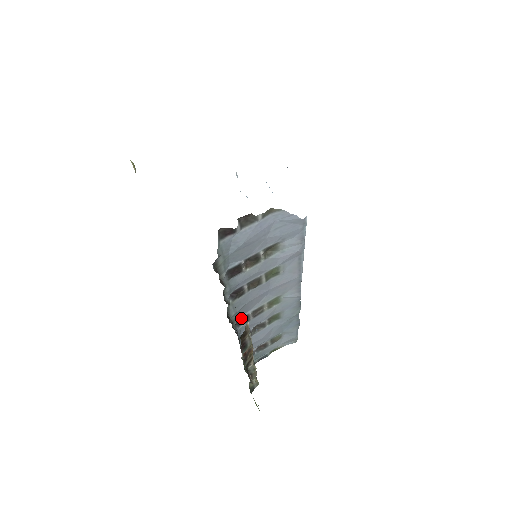
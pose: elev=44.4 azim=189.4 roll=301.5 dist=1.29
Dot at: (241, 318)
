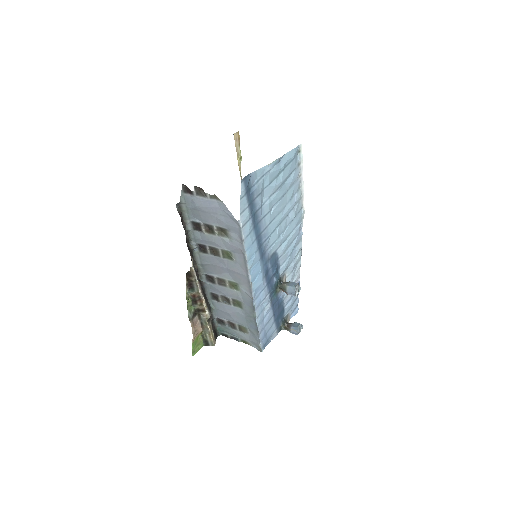
Dot at: (209, 275)
